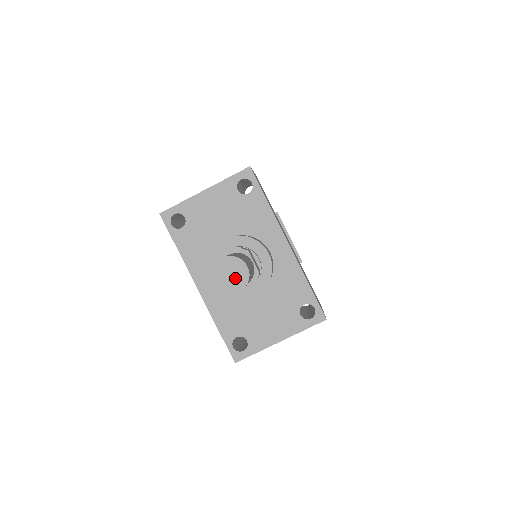
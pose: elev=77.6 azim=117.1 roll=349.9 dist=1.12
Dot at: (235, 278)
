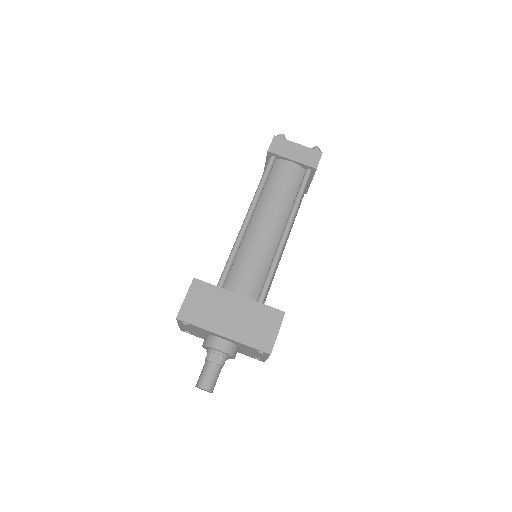
Dot at: occluded
